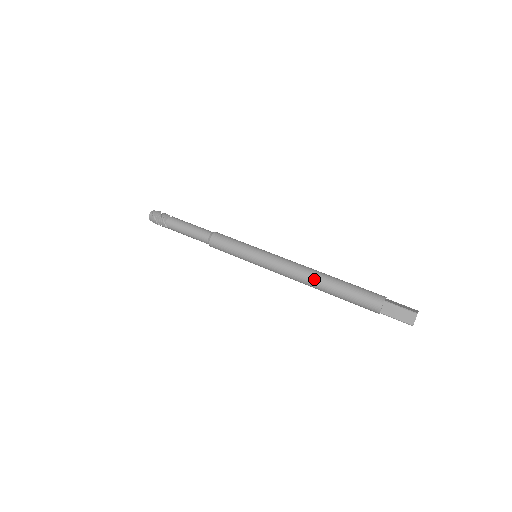
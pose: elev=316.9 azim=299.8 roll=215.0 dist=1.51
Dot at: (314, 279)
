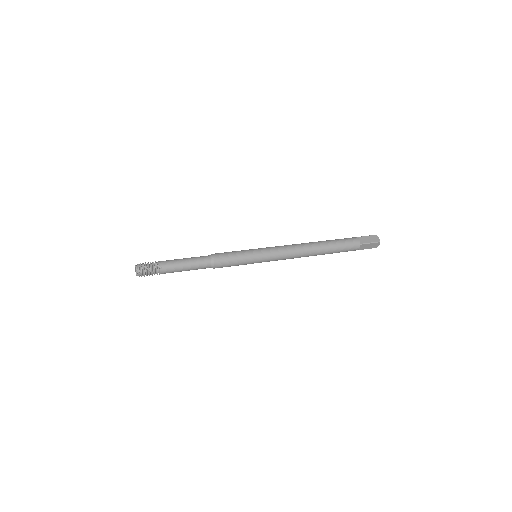
Dot at: (310, 244)
